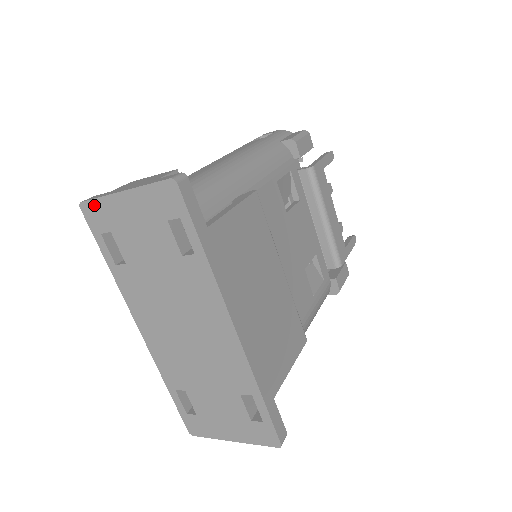
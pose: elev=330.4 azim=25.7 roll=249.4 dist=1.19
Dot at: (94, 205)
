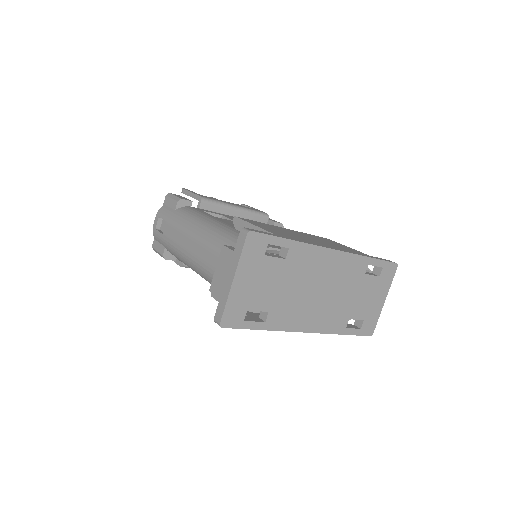
Dot at: (227, 313)
